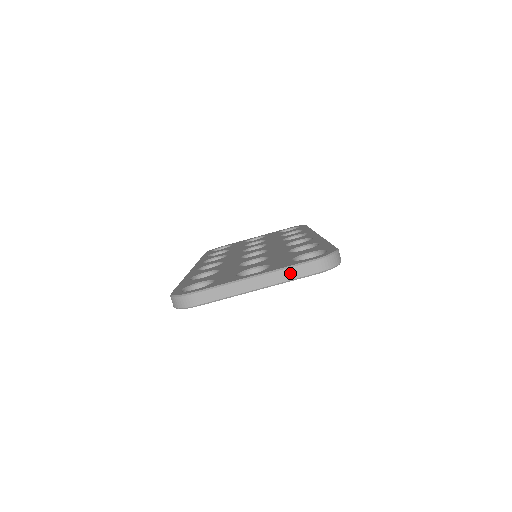
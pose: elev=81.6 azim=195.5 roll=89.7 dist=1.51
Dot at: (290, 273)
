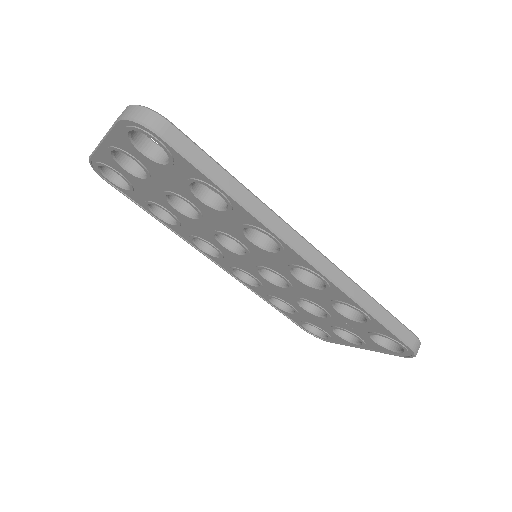
Dot at: occluded
